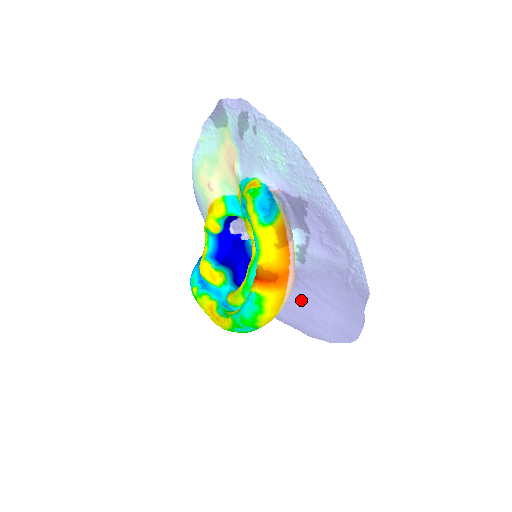
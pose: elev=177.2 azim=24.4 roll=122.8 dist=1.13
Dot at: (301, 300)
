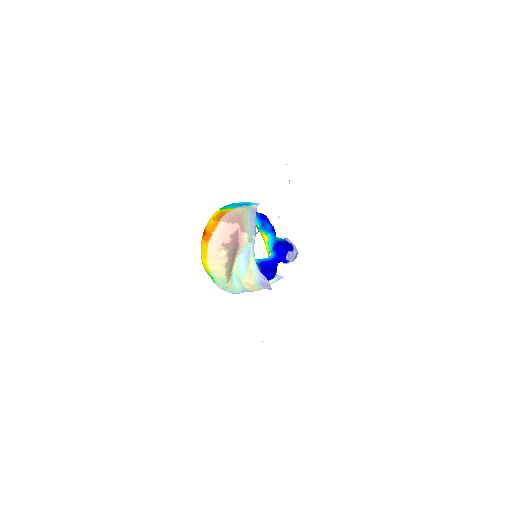
Dot at: occluded
